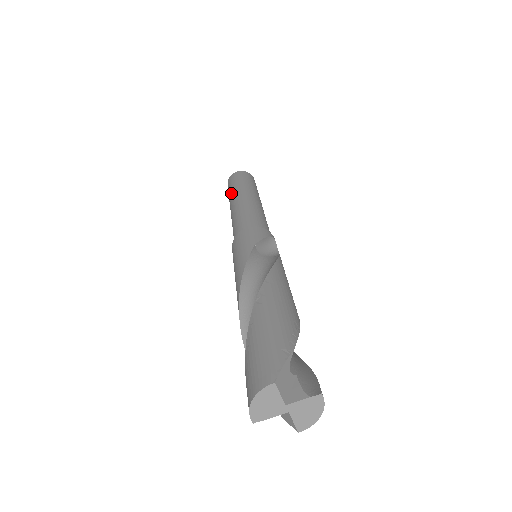
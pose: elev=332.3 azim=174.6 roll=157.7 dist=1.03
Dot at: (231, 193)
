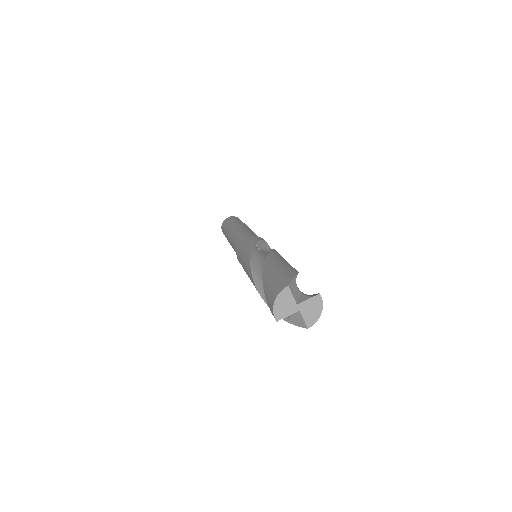
Dot at: (227, 229)
